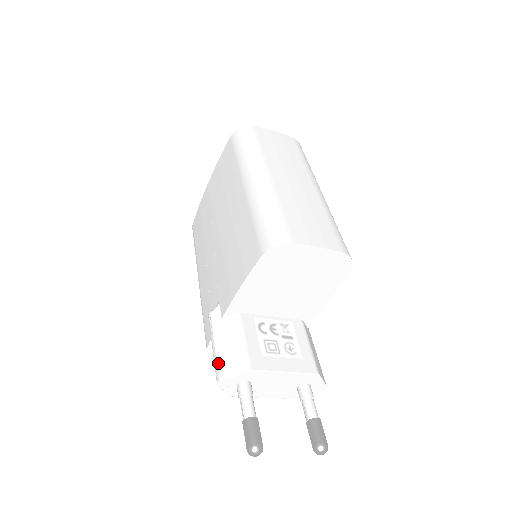
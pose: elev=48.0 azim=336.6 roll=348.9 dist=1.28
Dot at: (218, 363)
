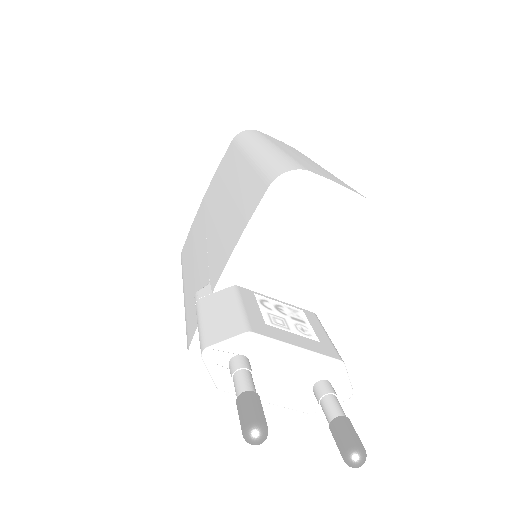
Dot at: (204, 332)
